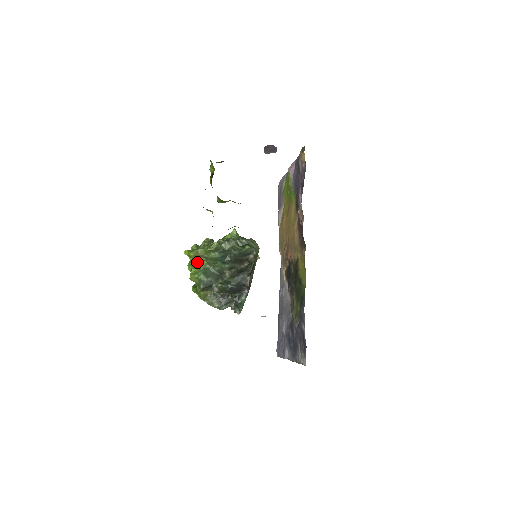
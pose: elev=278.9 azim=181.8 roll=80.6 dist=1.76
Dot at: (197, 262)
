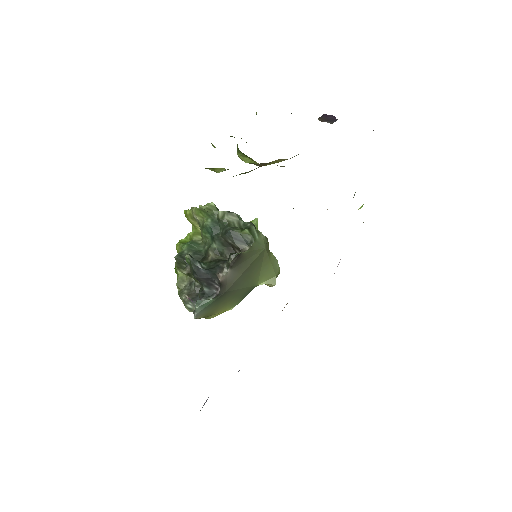
Dot at: (193, 231)
